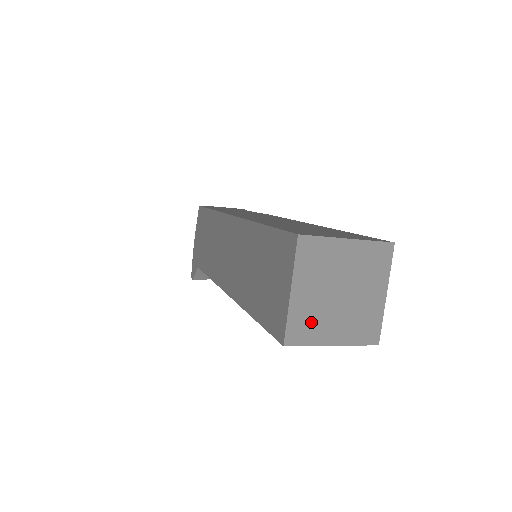
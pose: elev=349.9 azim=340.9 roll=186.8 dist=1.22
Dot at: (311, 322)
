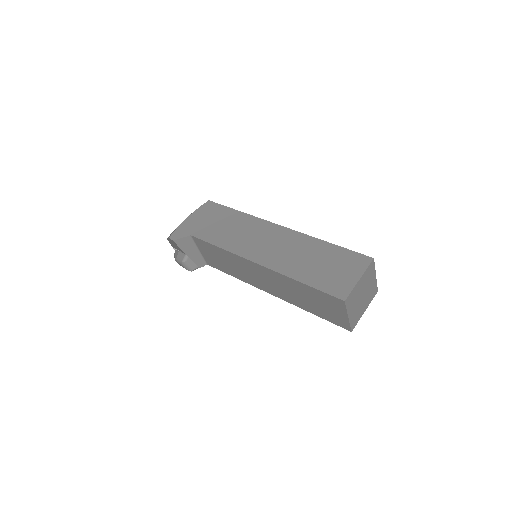
Dot at: (353, 299)
